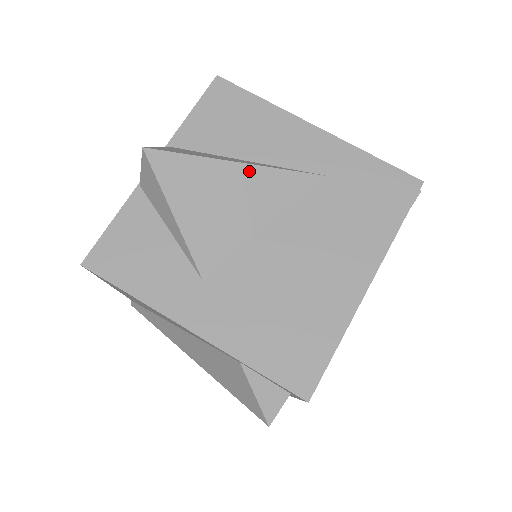
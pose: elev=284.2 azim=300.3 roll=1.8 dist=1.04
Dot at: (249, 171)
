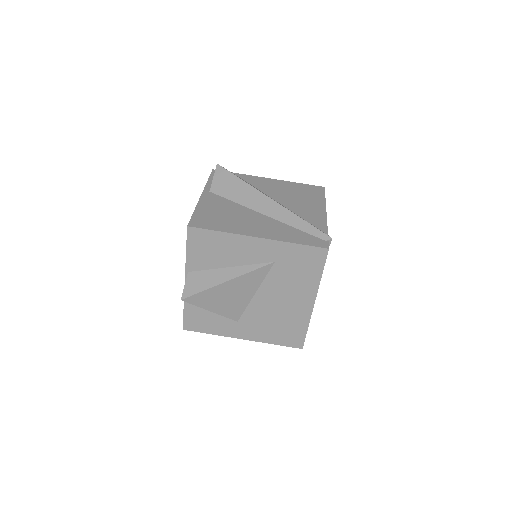
Dot at: (234, 281)
